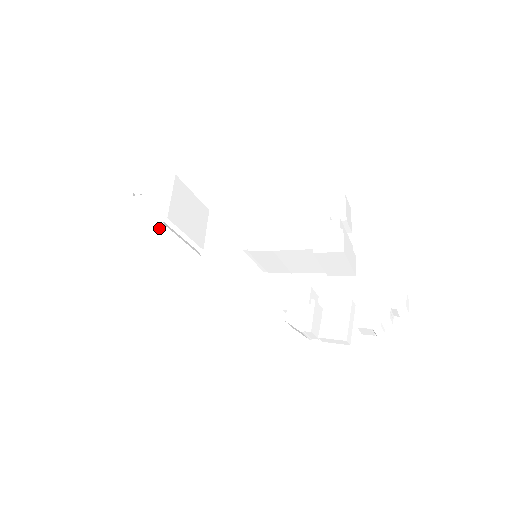
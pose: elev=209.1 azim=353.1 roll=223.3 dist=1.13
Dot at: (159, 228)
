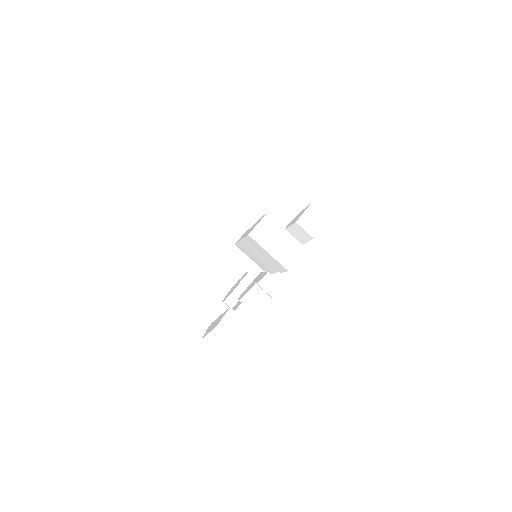
Dot at: (222, 234)
